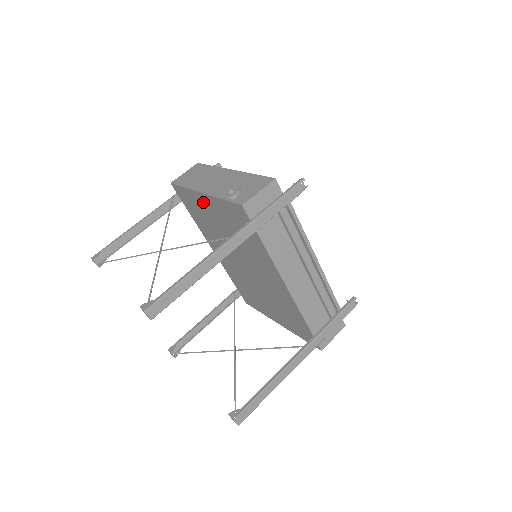
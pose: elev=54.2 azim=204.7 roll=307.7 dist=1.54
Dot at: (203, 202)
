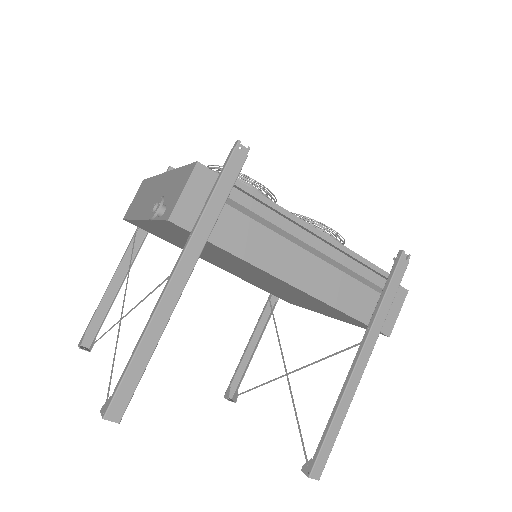
Dot at: (154, 228)
